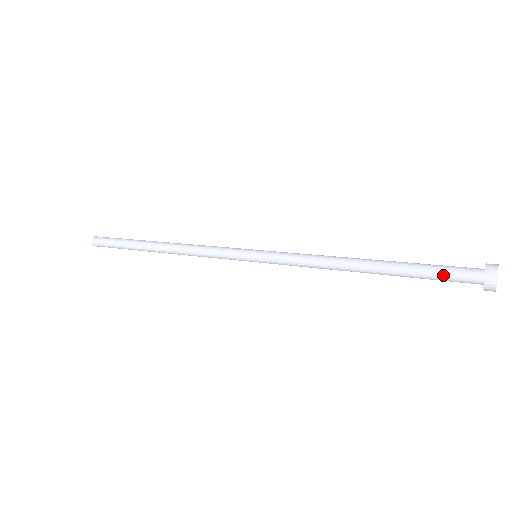
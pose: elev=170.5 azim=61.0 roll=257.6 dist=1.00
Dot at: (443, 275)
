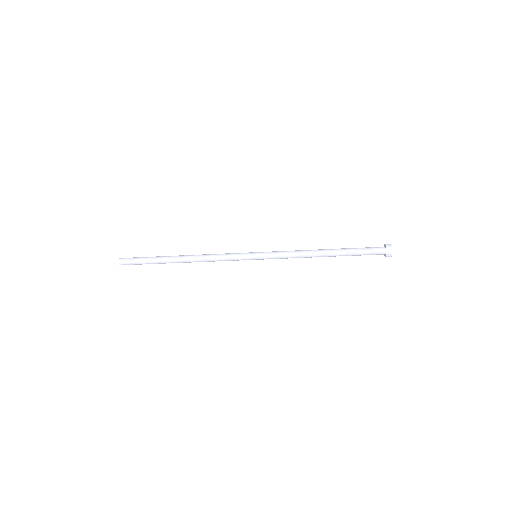
Dot at: (366, 253)
